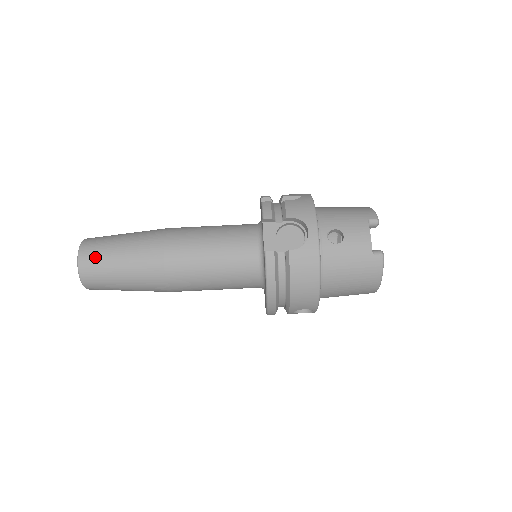
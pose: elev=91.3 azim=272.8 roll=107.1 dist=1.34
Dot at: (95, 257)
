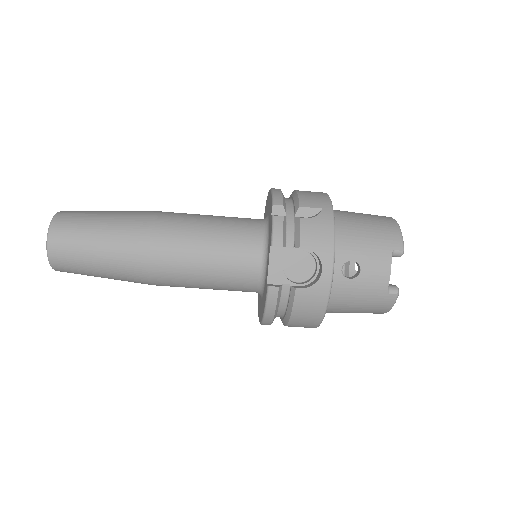
Dot at: (68, 249)
